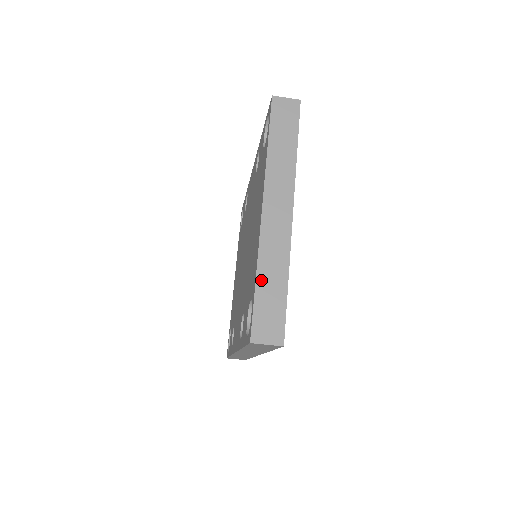
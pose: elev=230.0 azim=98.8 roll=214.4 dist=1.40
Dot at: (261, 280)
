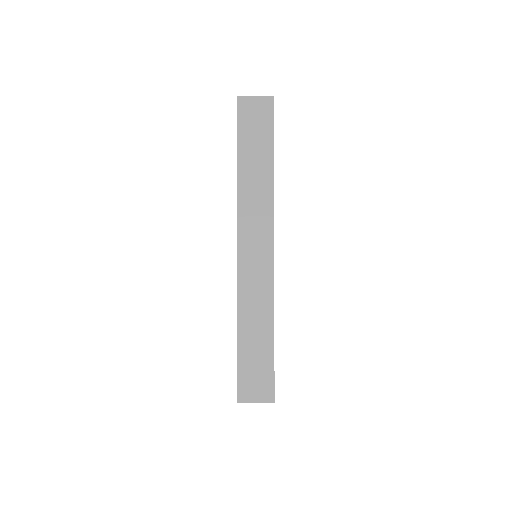
Dot at: (243, 332)
